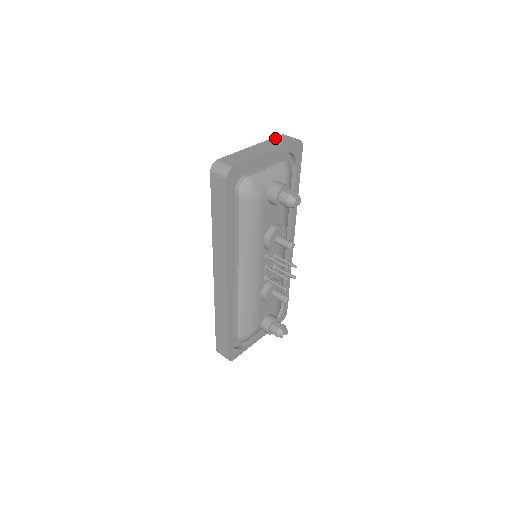
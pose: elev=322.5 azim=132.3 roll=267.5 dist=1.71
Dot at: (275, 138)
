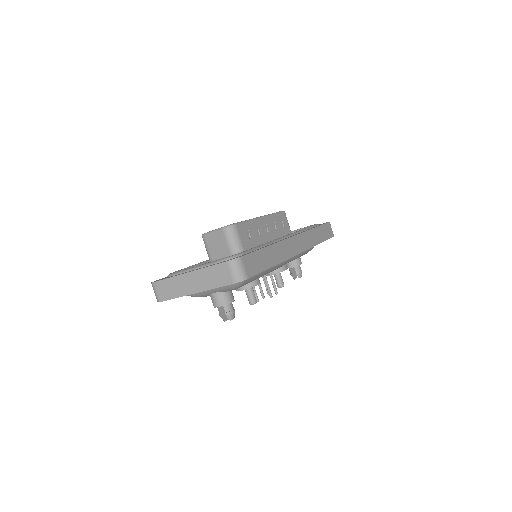
Dot at: (215, 267)
